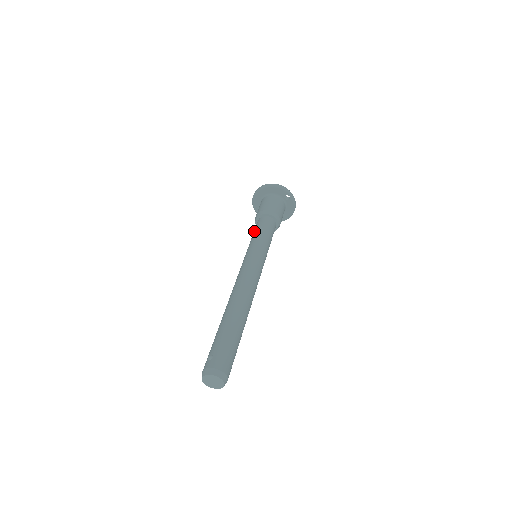
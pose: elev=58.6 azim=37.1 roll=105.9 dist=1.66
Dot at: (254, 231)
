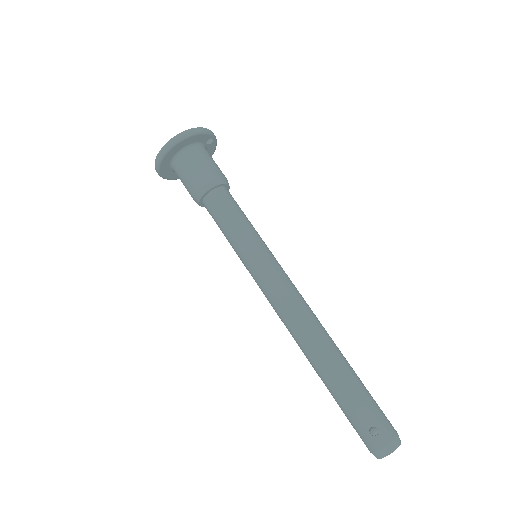
Dot at: (223, 220)
